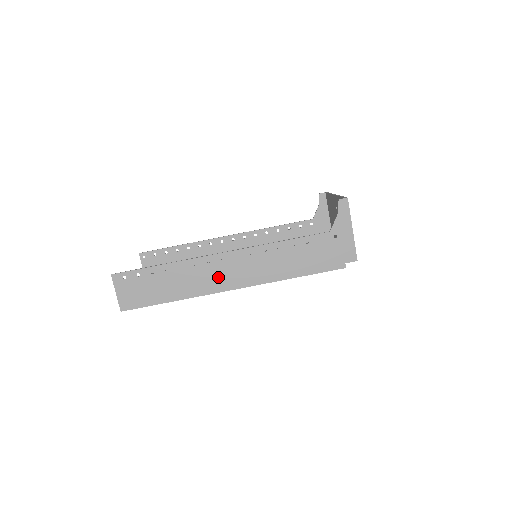
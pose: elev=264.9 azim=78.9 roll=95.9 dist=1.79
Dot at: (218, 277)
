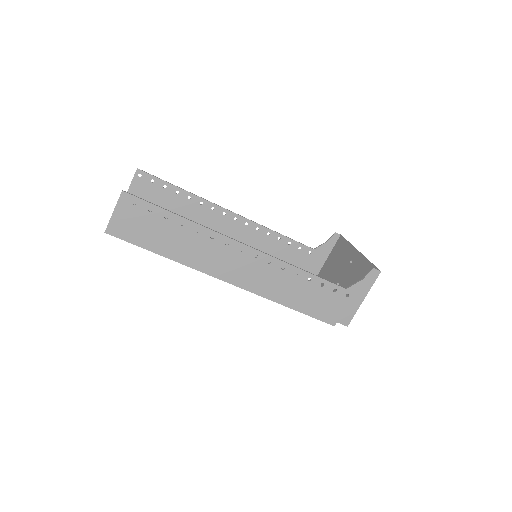
Dot at: (224, 263)
